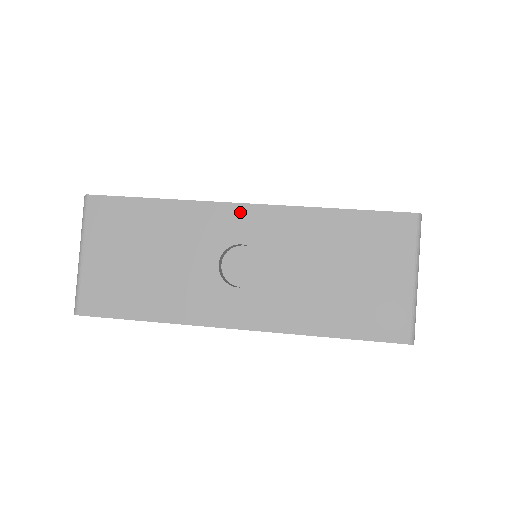
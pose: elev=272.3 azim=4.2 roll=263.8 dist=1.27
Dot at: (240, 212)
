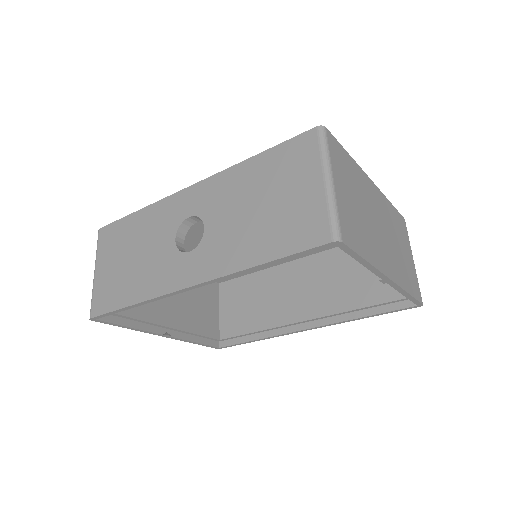
Dot at: (187, 194)
